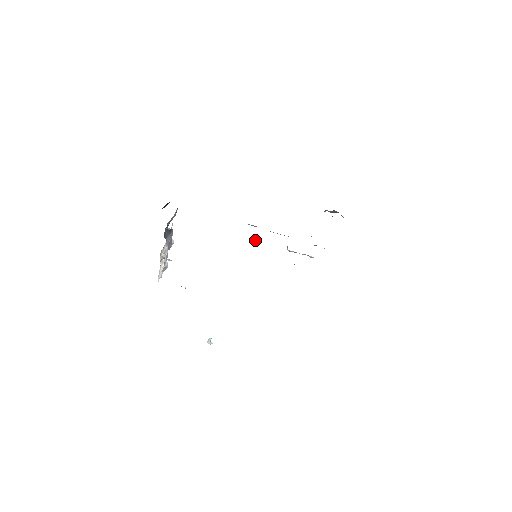
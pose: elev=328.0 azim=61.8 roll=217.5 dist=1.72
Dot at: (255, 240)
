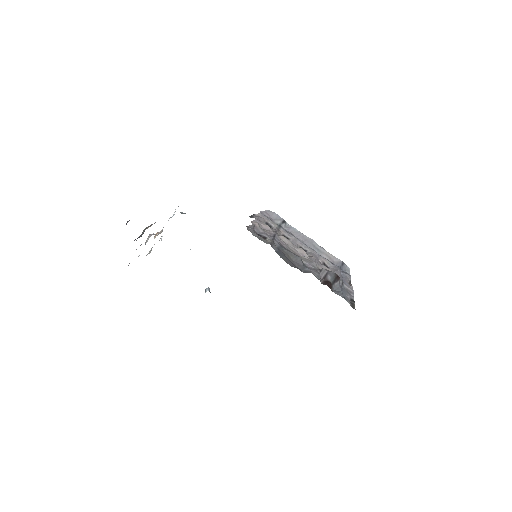
Dot at: occluded
